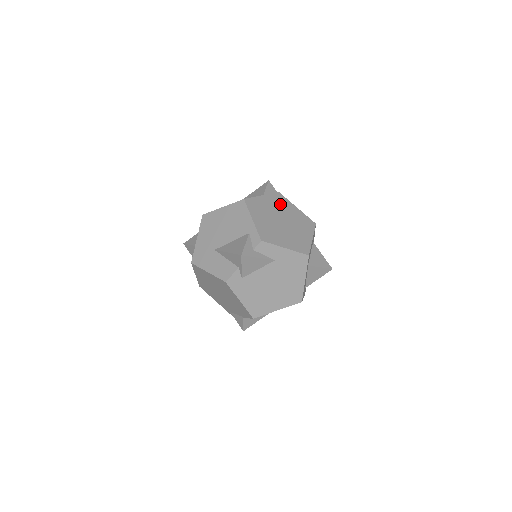
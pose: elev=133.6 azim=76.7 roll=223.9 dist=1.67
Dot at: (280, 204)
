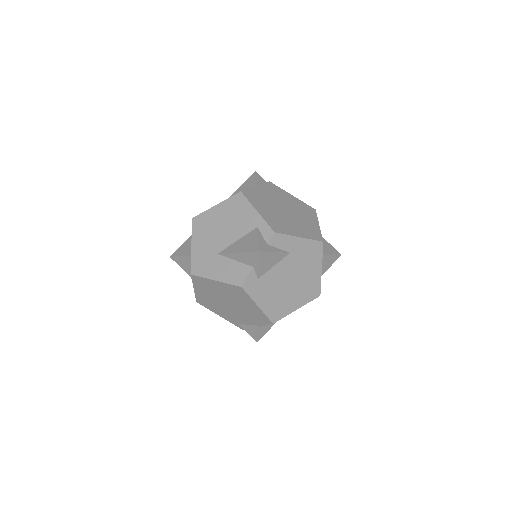
Dot at: (276, 193)
